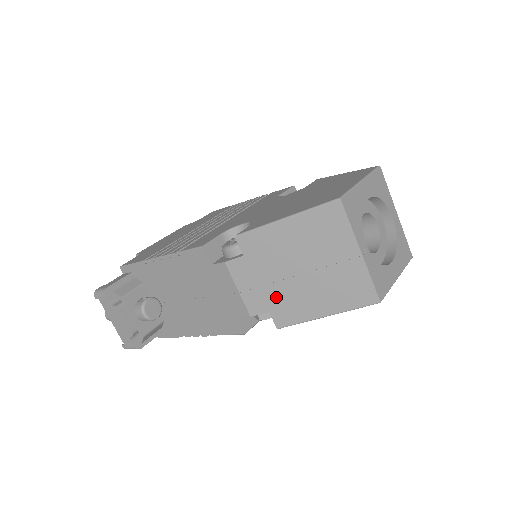
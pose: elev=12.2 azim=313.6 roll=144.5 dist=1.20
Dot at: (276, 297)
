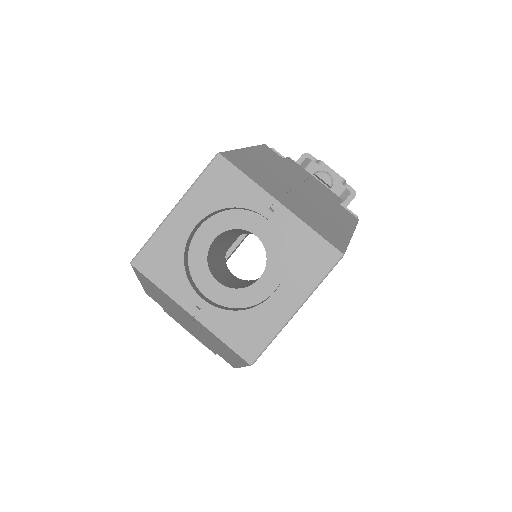
Dot at: (206, 343)
